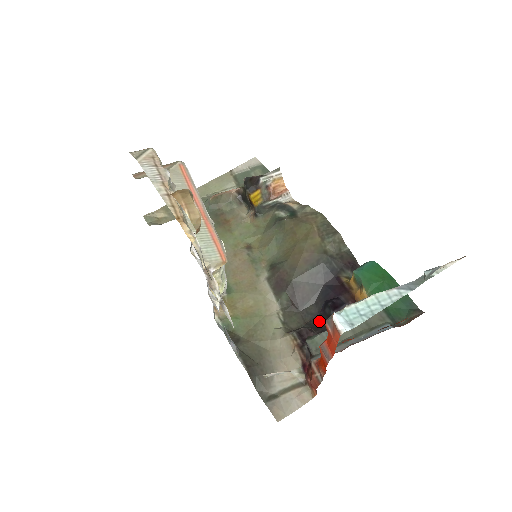
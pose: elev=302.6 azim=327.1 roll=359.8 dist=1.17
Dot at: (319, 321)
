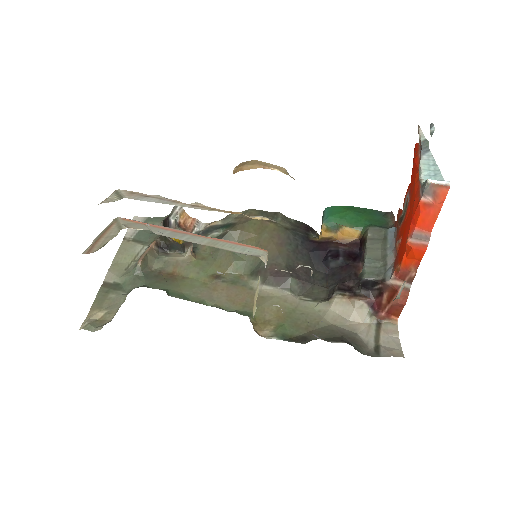
Dot at: (336, 276)
